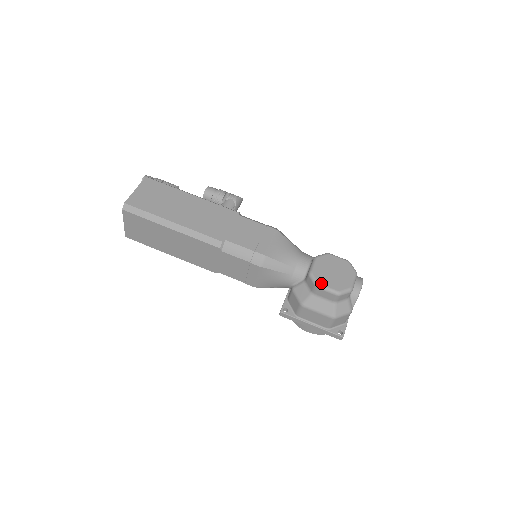
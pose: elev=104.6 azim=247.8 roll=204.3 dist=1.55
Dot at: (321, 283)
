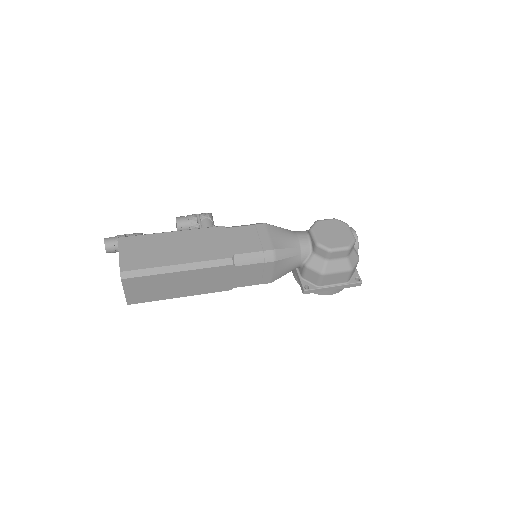
Dot at: (332, 247)
